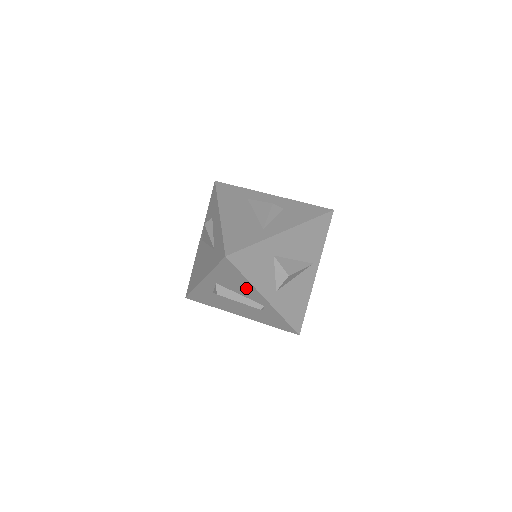
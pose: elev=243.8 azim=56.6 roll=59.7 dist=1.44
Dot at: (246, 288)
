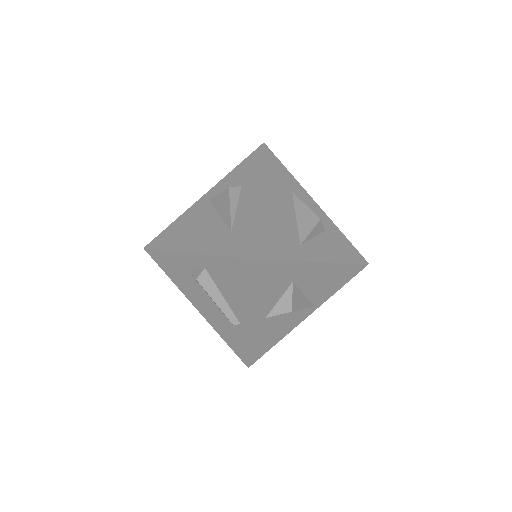
Dot at: (239, 298)
